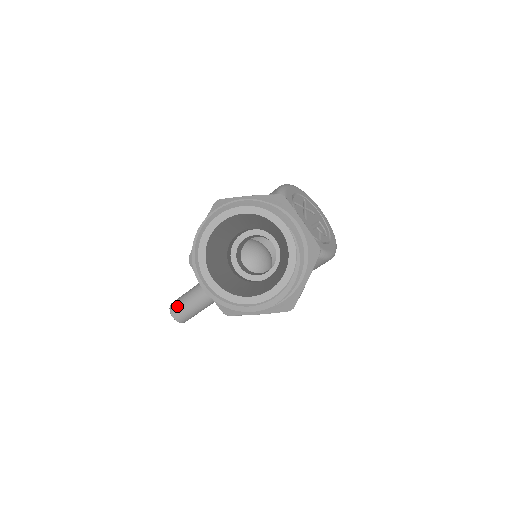
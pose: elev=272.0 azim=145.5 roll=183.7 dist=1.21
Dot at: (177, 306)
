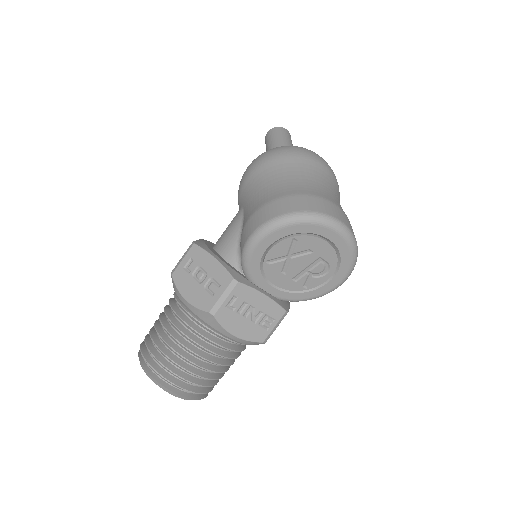
Dot at: occluded
